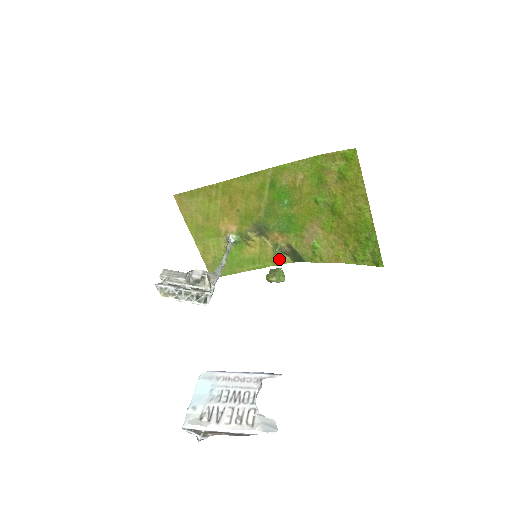
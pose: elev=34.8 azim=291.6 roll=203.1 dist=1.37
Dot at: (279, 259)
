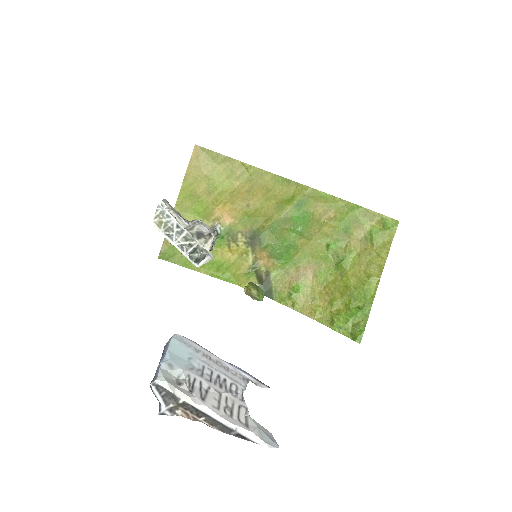
Dot at: (247, 281)
